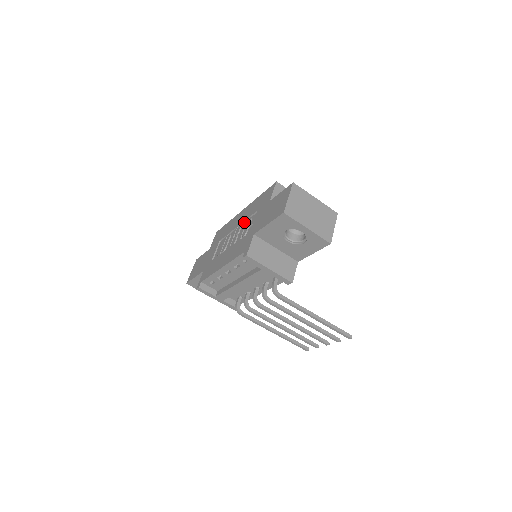
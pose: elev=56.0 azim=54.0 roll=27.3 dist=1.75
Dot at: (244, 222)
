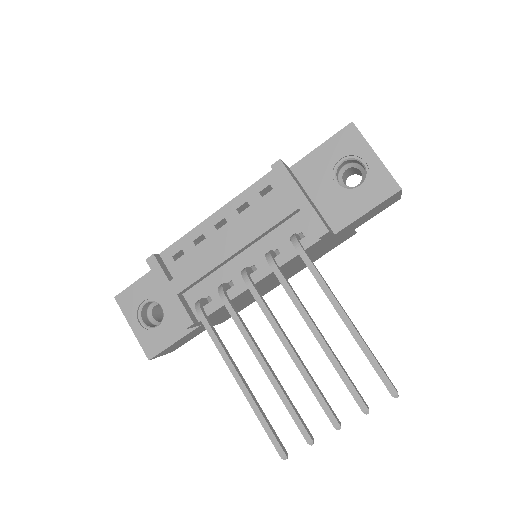
Dot at: occluded
